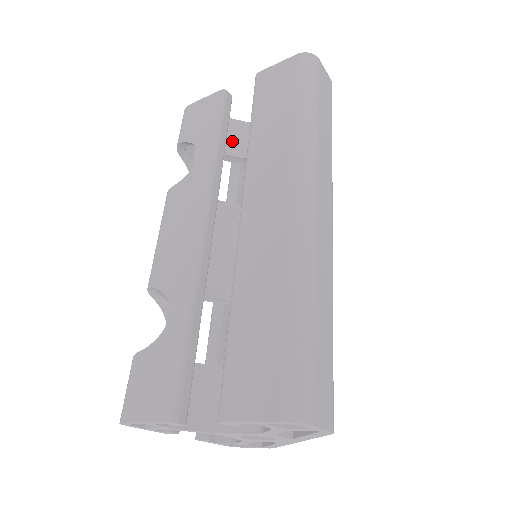
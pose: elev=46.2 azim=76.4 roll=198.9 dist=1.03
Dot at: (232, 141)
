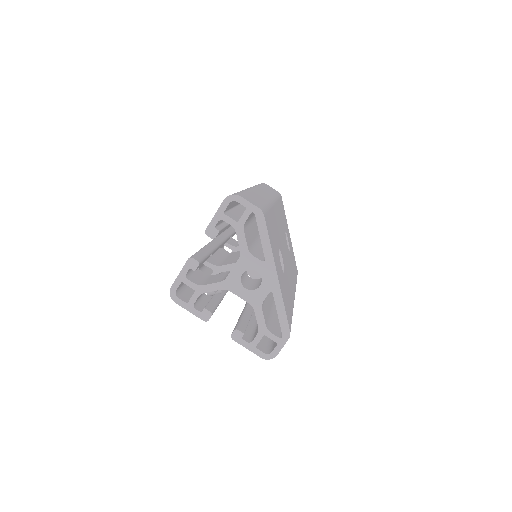
Dot at: occluded
